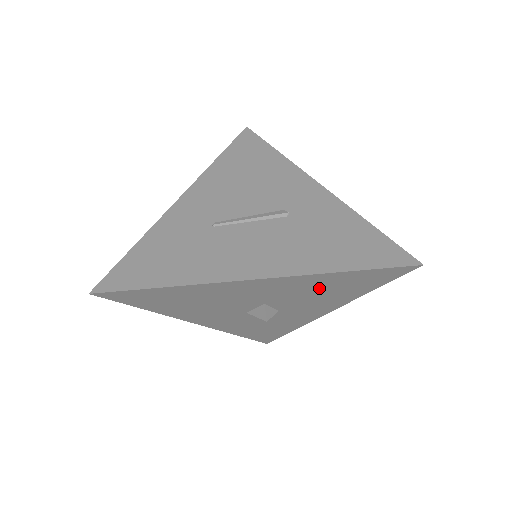
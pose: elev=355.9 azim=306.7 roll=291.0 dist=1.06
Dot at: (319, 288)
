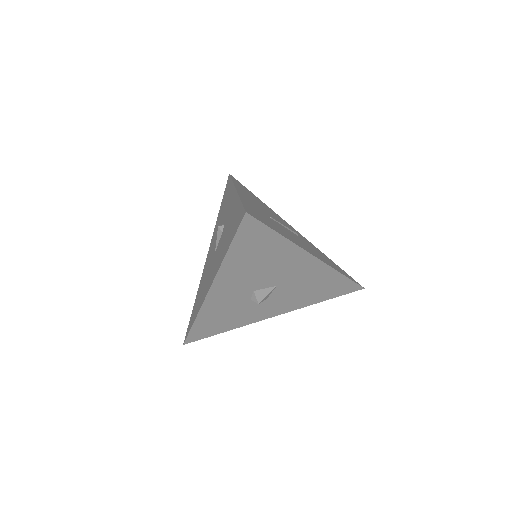
Dot at: (316, 285)
